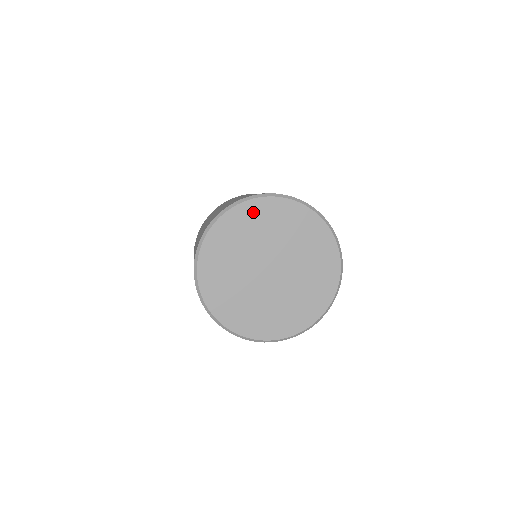
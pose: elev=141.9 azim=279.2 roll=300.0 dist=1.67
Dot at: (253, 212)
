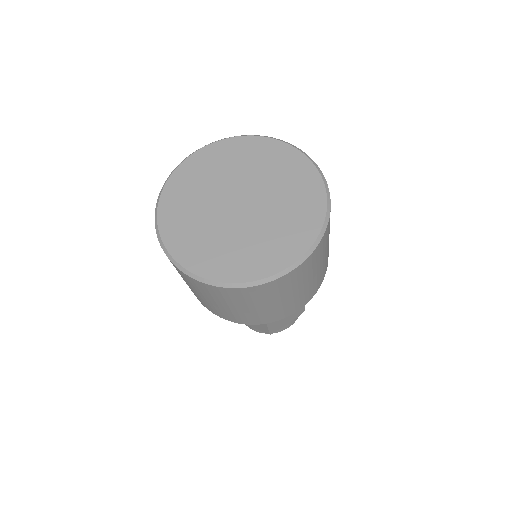
Dot at: (258, 147)
